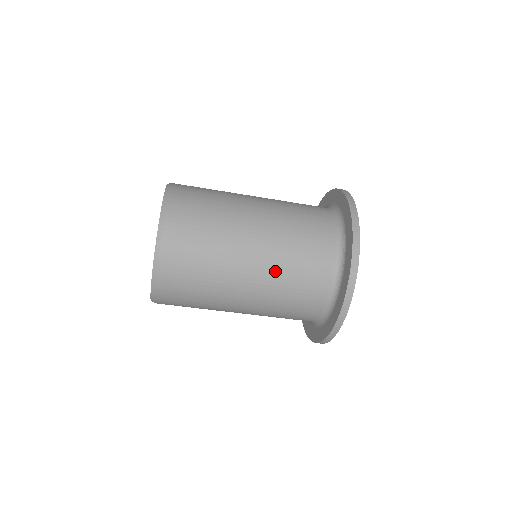
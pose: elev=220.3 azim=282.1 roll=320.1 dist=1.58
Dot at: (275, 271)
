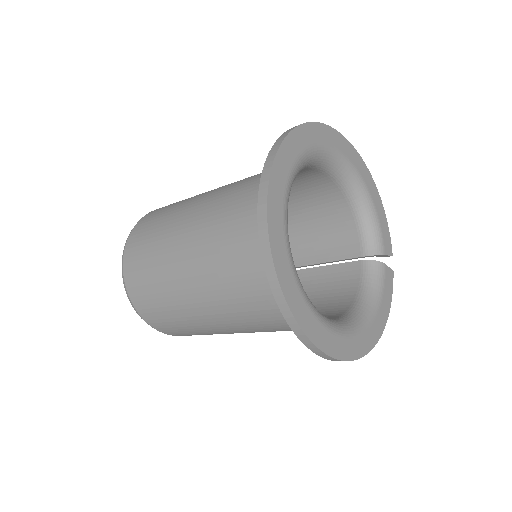
Dot at: (209, 252)
